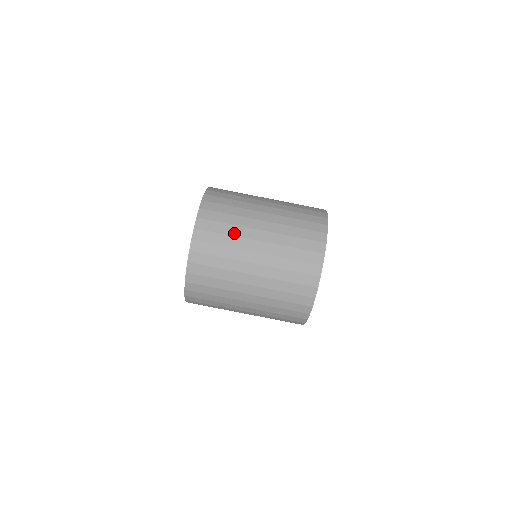
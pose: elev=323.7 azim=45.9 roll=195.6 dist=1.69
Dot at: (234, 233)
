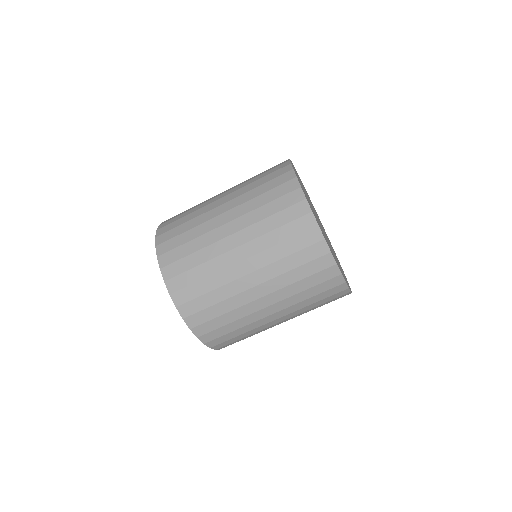
Dot at: (195, 216)
